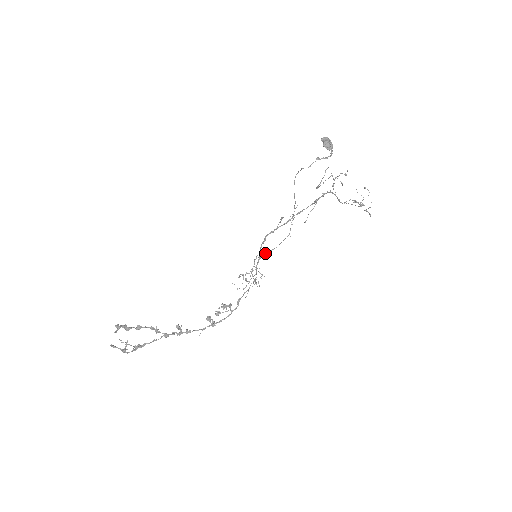
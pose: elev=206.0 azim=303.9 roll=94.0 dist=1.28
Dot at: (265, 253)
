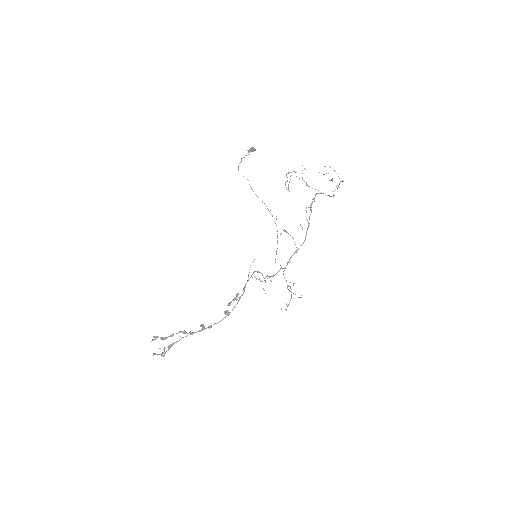
Dot at: occluded
